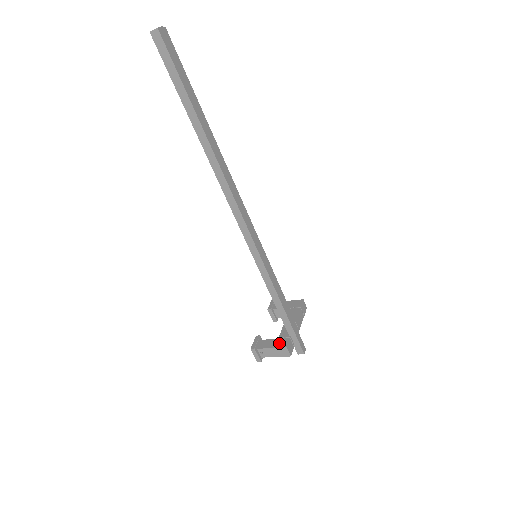
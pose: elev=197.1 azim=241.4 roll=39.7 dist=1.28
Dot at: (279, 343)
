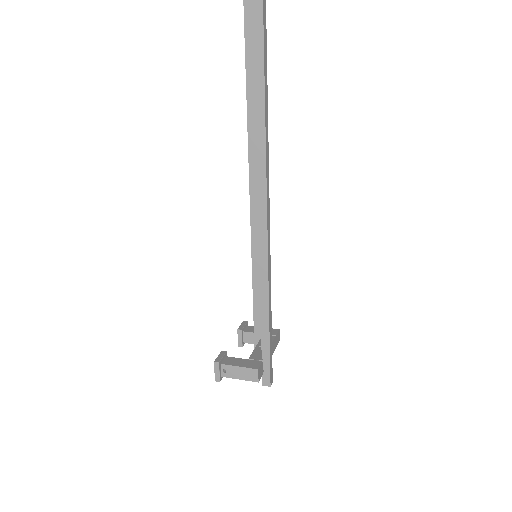
Dot at: (249, 363)
